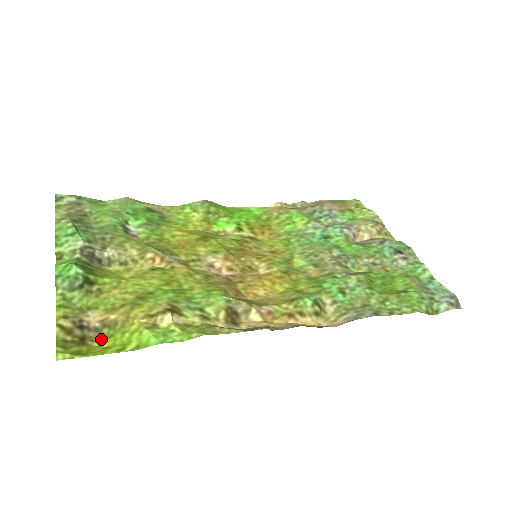
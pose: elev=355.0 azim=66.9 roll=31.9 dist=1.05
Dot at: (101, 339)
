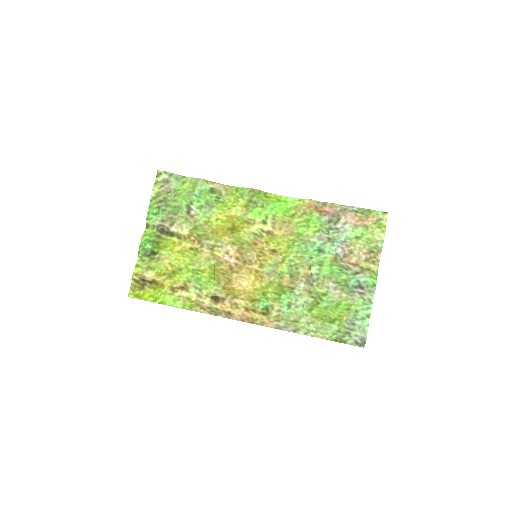
Dot at: (151, 288)
